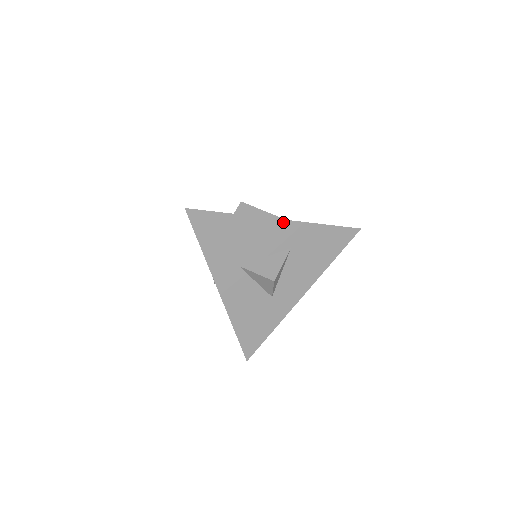
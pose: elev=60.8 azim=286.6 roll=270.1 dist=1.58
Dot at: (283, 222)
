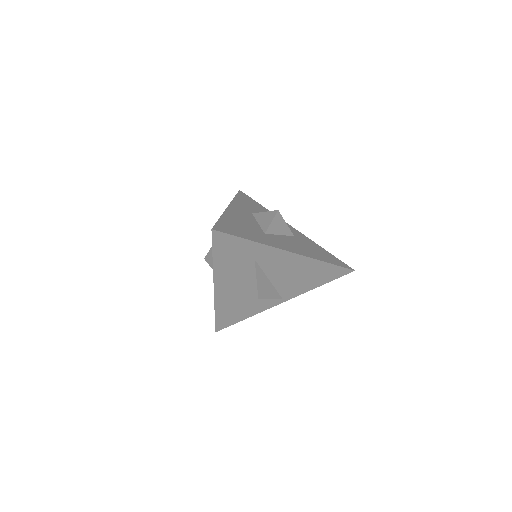
Dot at: (295, 229)
